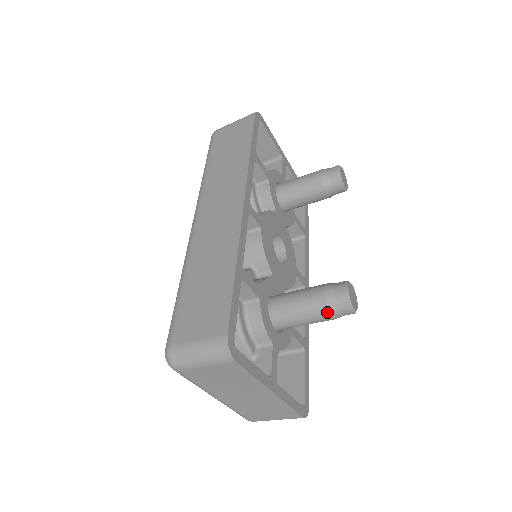
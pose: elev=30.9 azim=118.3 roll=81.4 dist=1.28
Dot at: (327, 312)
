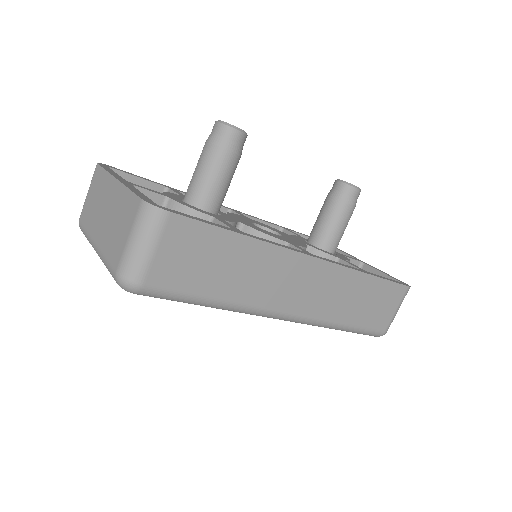
Dot at: (205, 143)
